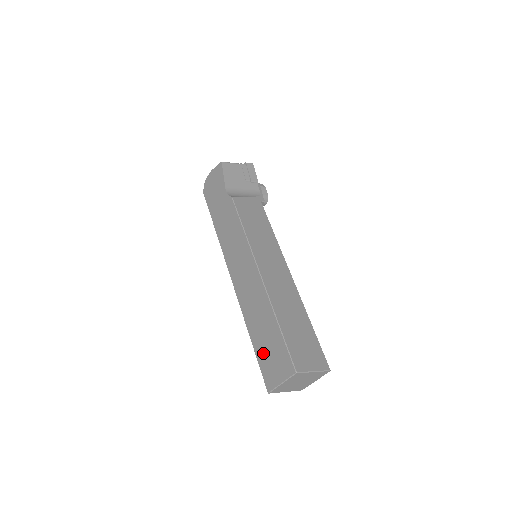
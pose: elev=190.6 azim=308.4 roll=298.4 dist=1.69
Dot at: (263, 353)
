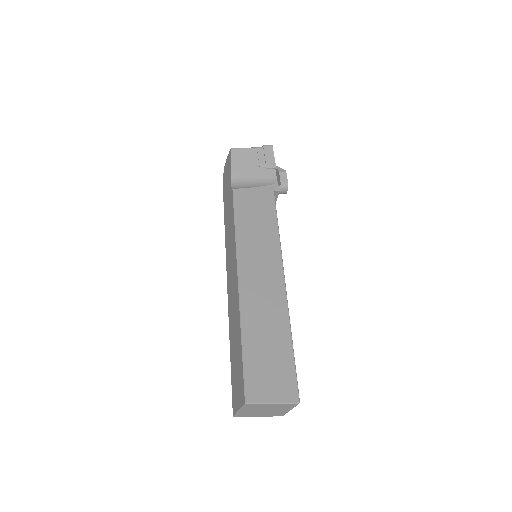
Dot at: (233, 371)
